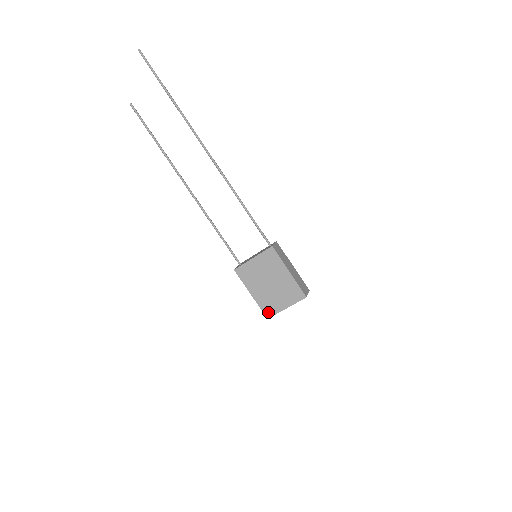
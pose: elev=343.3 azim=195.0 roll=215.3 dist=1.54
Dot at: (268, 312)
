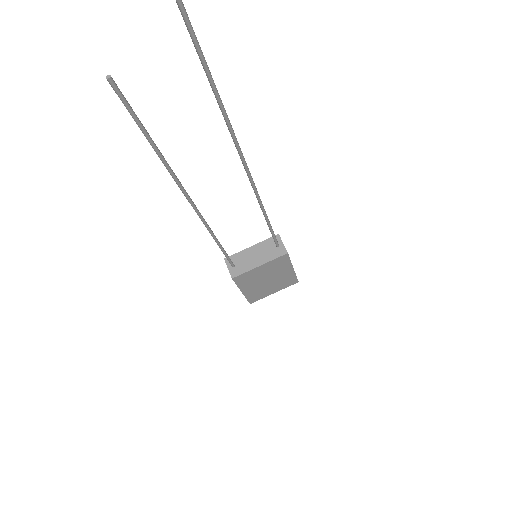
Dot at: (253, 300)
